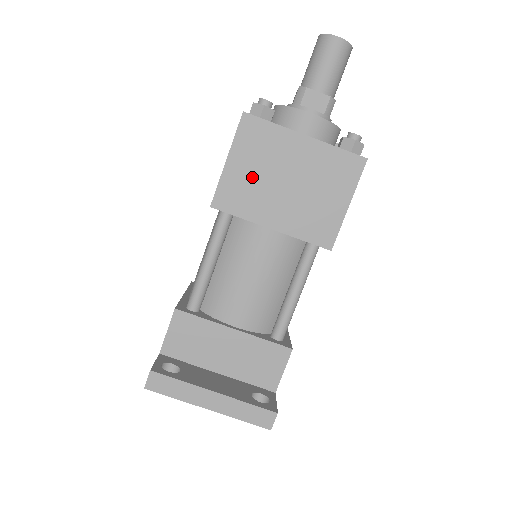
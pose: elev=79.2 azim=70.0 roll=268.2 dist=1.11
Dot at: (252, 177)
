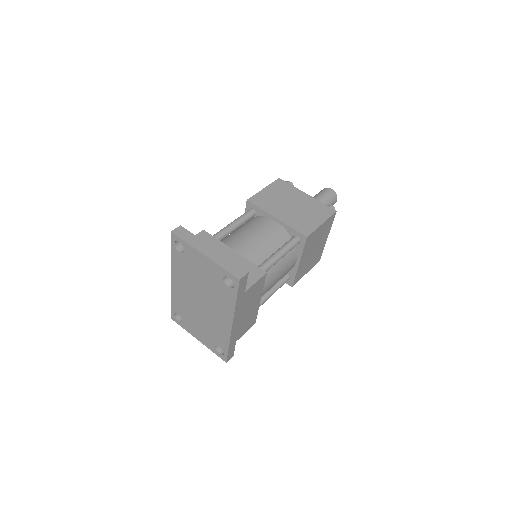
Dot at: (274, 198)
